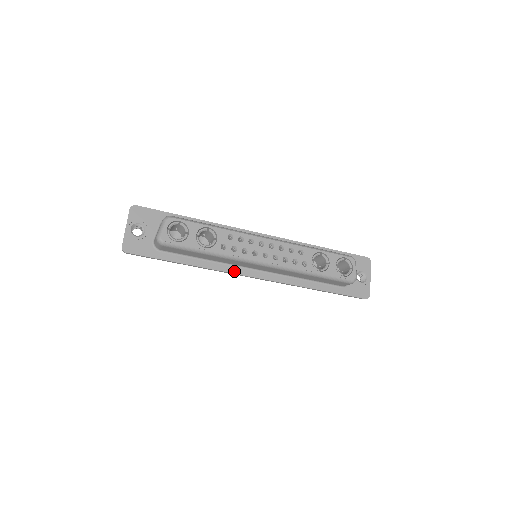
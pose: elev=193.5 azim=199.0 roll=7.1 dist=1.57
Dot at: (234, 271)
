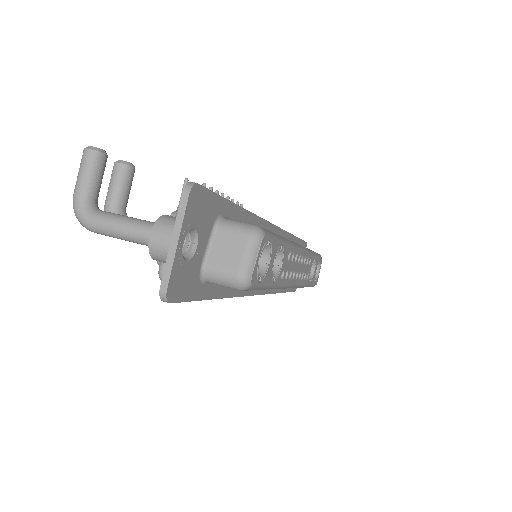
Dot at: (249, 292)
